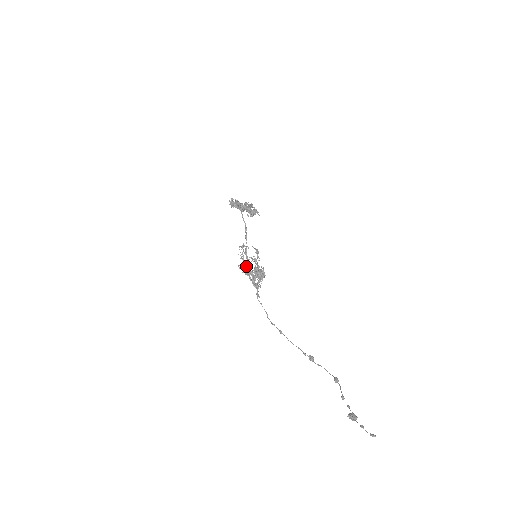
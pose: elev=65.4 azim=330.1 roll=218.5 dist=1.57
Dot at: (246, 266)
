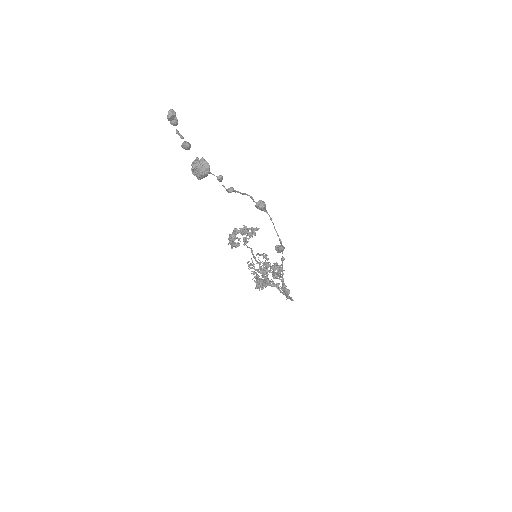
Dot at: (257, 278)
